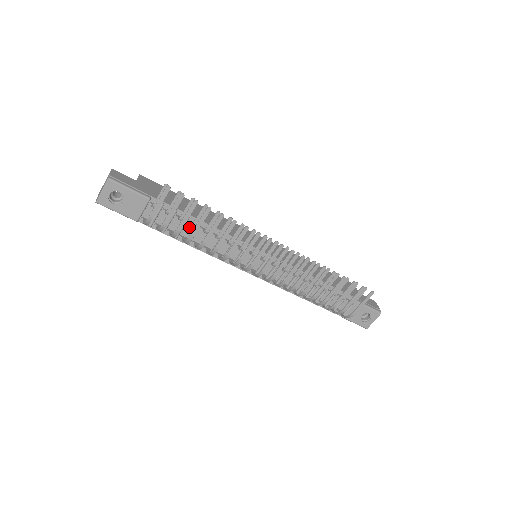
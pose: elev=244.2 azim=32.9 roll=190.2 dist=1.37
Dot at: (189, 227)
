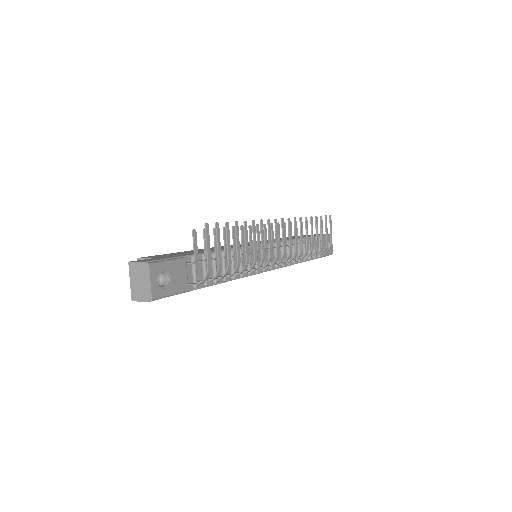
Dot at: occluded
